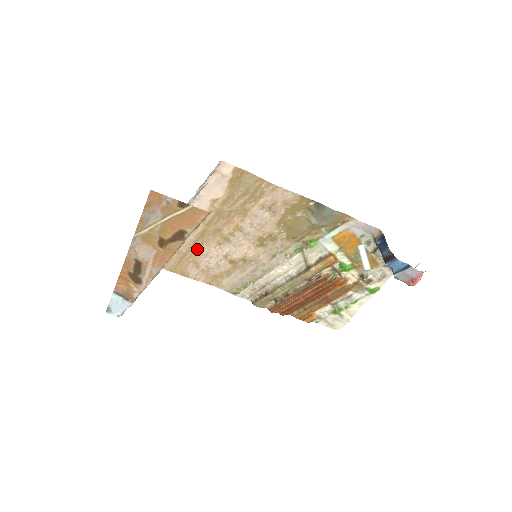
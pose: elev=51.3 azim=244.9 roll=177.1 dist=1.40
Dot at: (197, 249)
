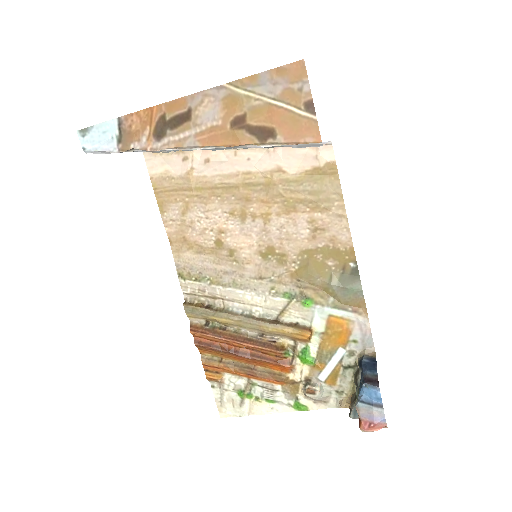
Dot at: (206, 196)
